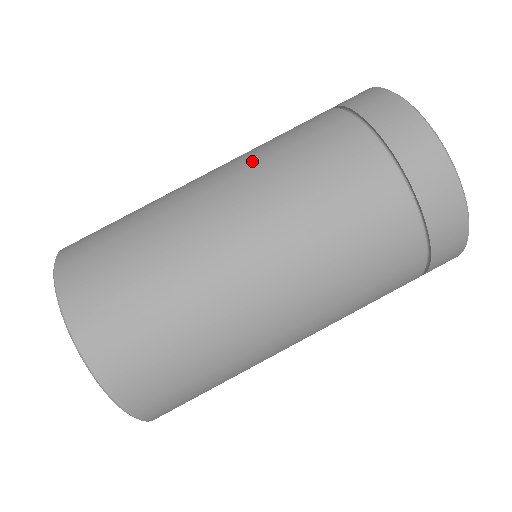
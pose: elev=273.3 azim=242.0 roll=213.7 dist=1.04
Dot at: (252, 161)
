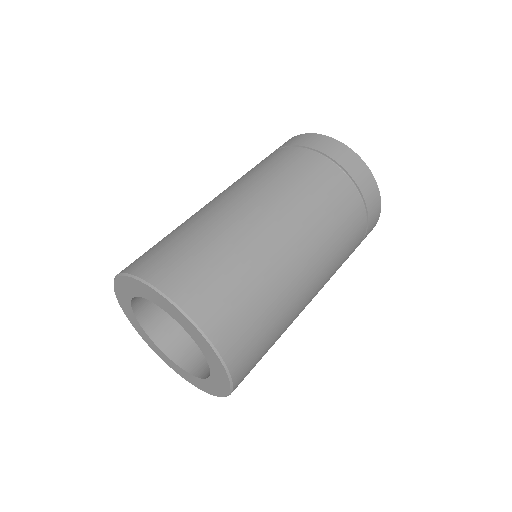
Dot at: (249, 181)
